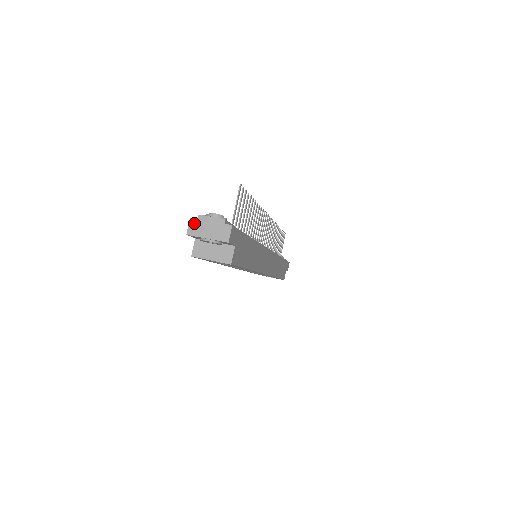
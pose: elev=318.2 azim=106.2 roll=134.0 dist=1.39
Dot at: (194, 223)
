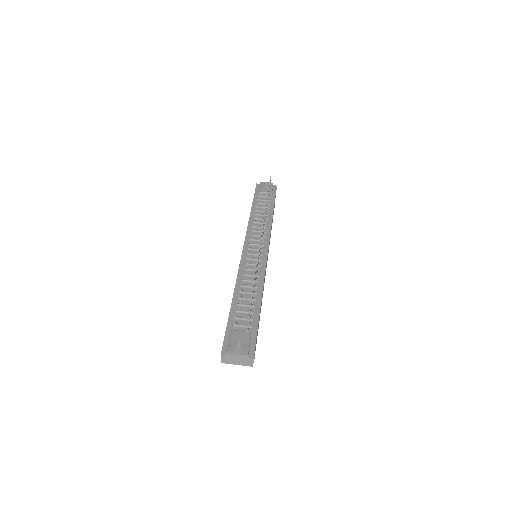
Dot at: (225, 357)
